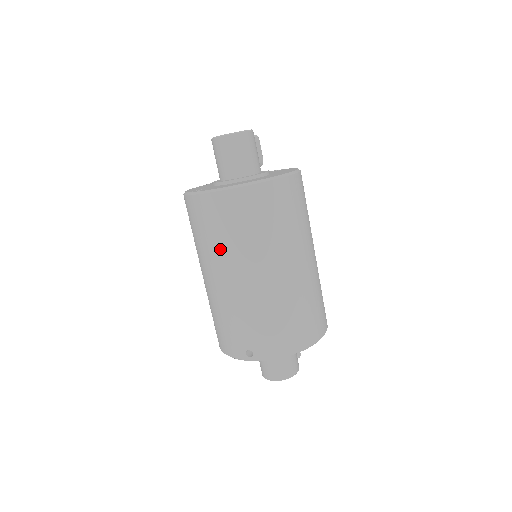
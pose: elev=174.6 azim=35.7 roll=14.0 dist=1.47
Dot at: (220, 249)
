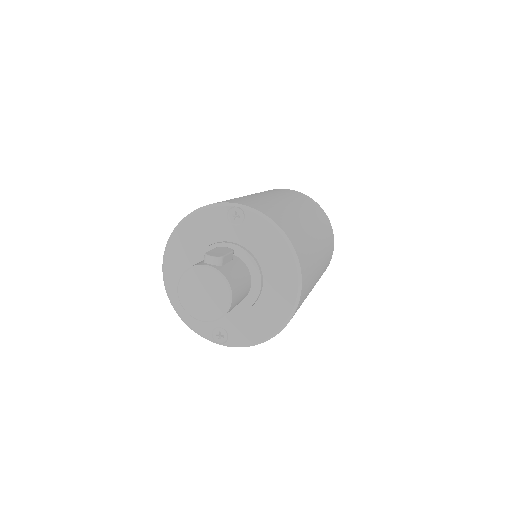
Dot at: occluded
